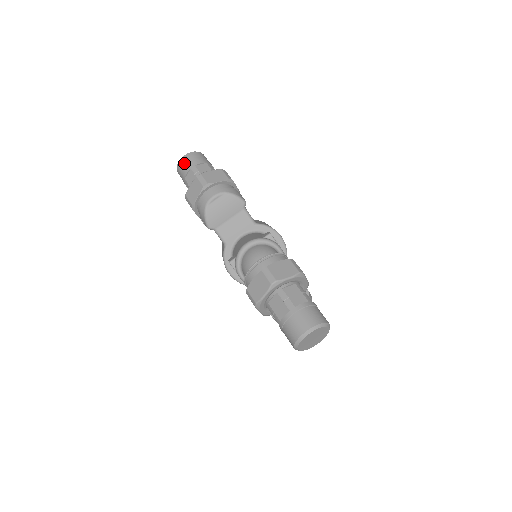
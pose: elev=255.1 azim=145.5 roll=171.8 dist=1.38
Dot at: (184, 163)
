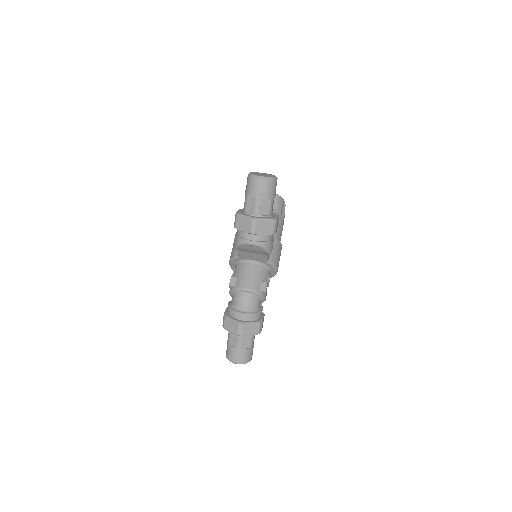
Dot at: (255, 185)
